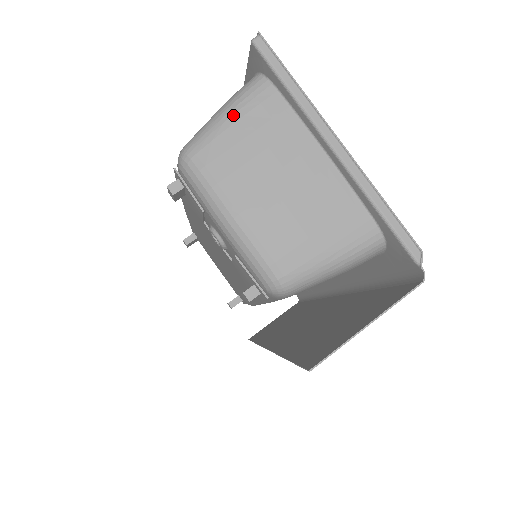
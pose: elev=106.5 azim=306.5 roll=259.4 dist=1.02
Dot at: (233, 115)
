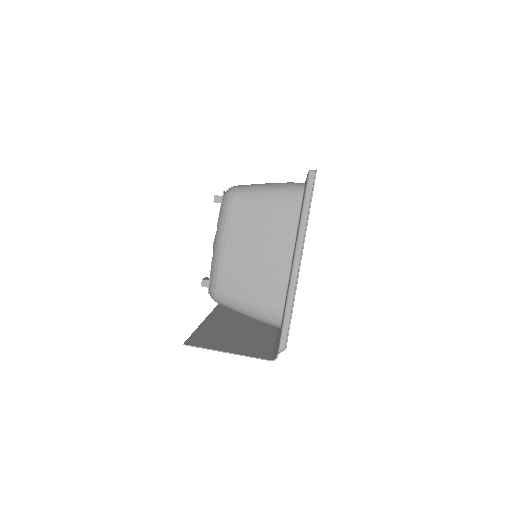
Dot at: (269, 197)
